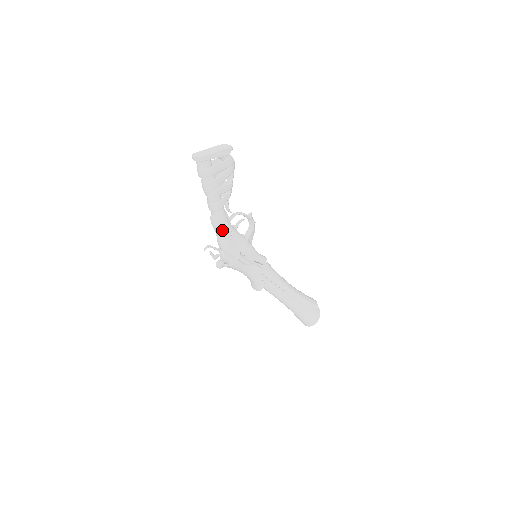
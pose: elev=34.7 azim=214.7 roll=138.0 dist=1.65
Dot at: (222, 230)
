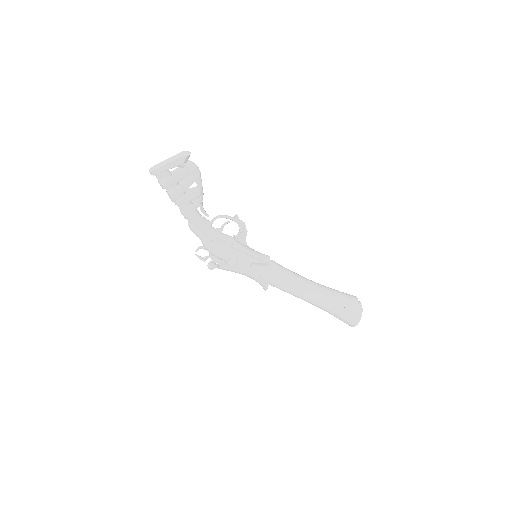
Dot at: (199, 236)
